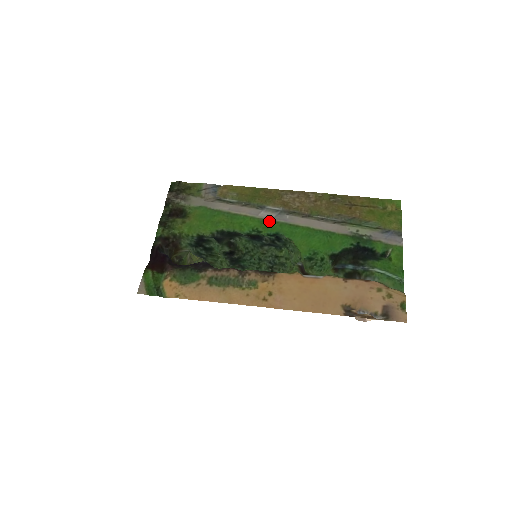
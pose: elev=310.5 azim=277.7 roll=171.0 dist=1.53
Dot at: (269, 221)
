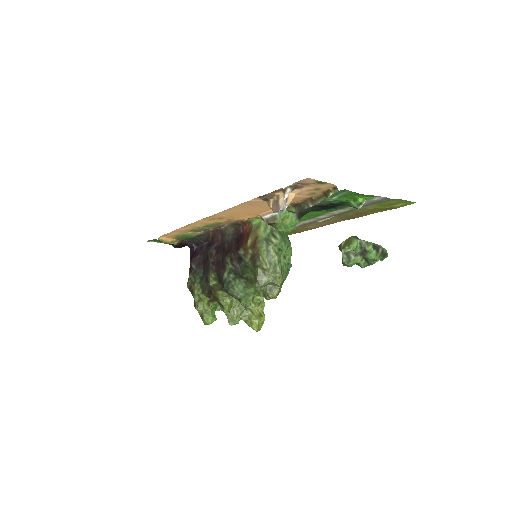
Dot at: occluded
